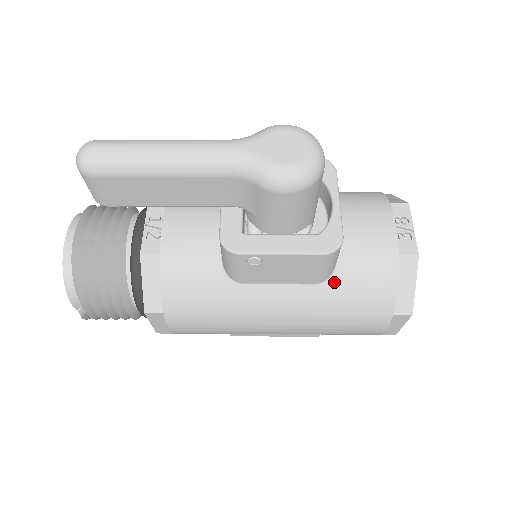
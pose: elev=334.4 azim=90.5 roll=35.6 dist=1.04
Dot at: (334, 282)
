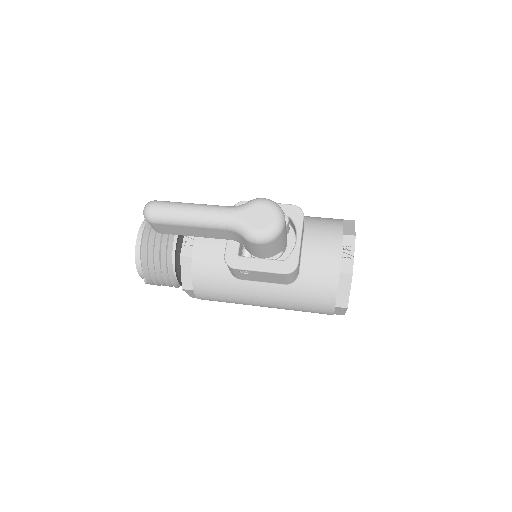
Dot at: (297, 285)
